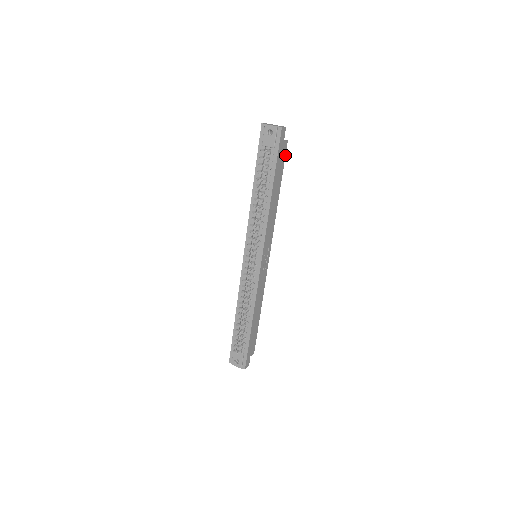
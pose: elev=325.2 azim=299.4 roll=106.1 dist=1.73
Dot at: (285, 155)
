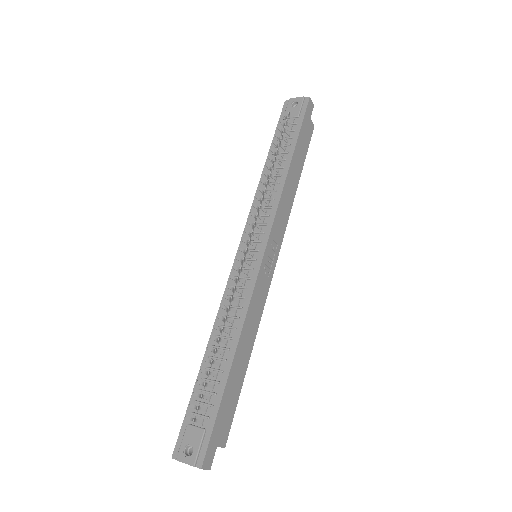
Dot at: (310, 140)
